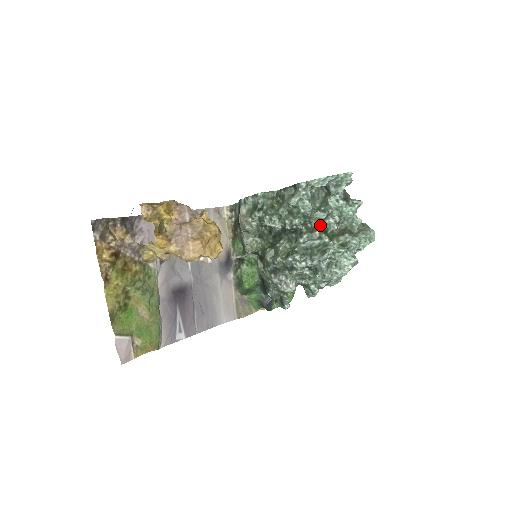
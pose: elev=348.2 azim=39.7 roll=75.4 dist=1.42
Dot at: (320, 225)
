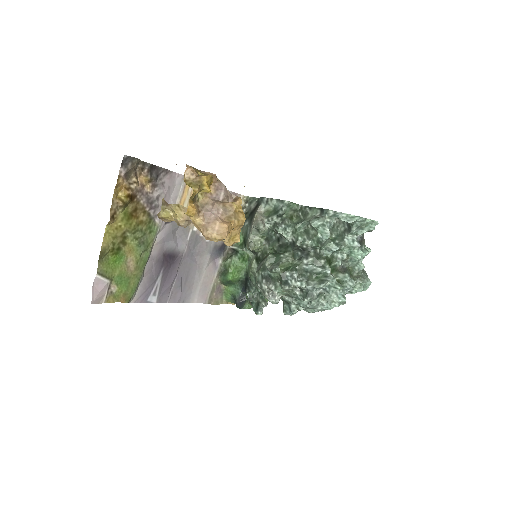
Dot at: (328, 255)
